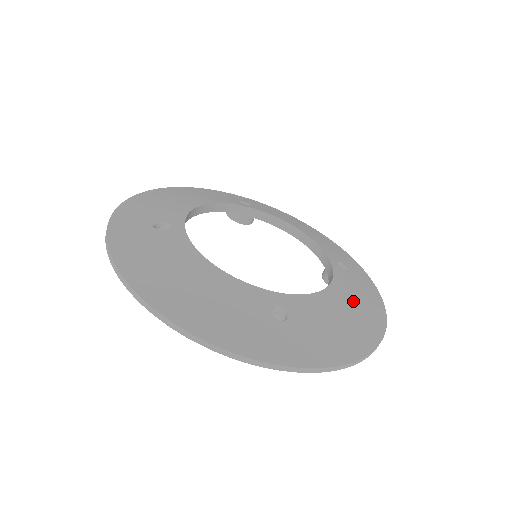
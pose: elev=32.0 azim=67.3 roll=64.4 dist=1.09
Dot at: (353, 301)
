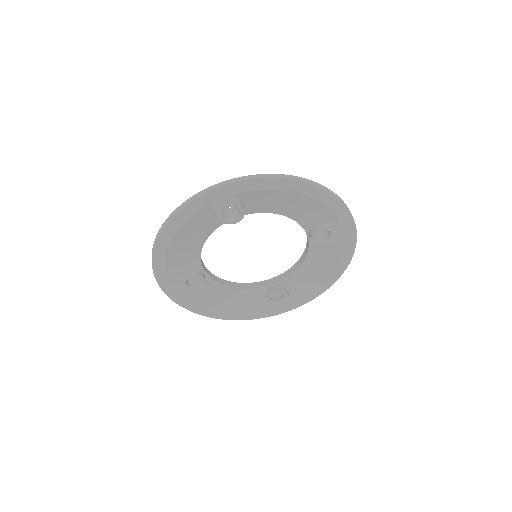
Dot at: occluded
